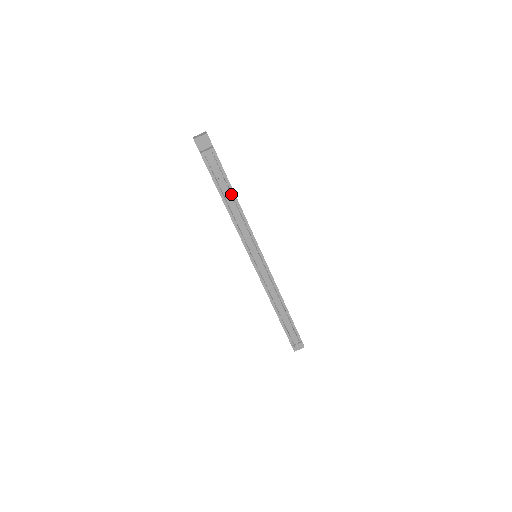
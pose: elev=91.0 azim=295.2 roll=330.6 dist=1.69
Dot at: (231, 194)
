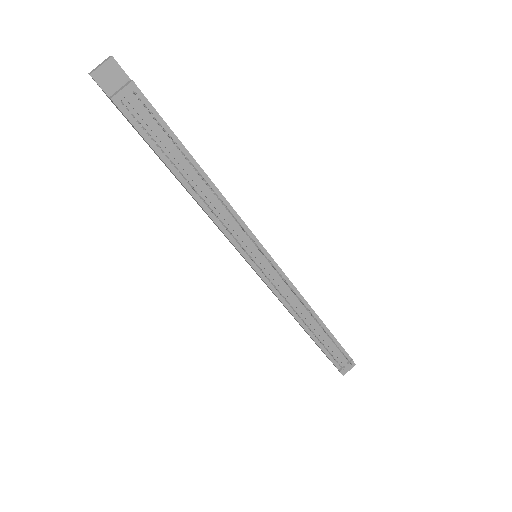
Dot at: (189, 163)
